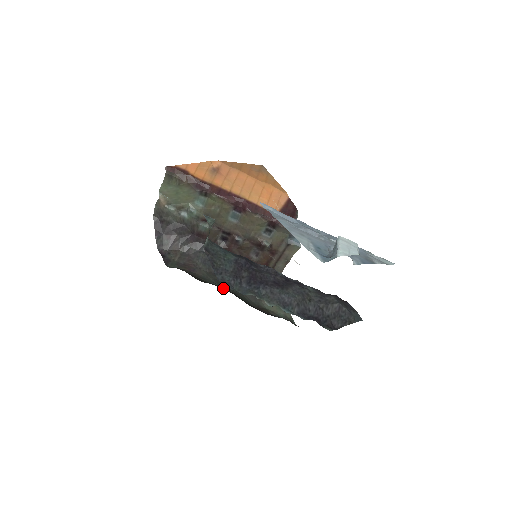
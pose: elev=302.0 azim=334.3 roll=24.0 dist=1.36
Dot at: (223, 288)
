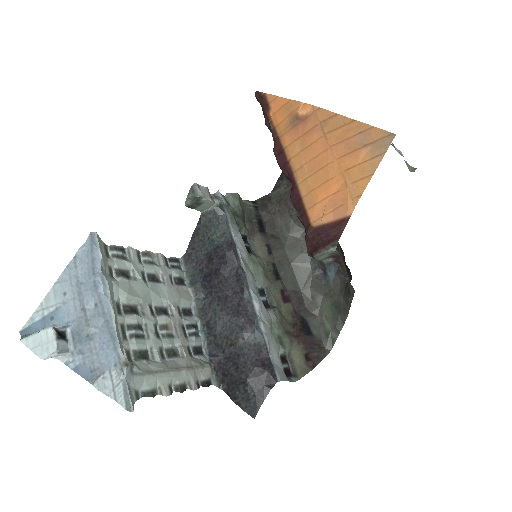
Dot at: (278, 253)
